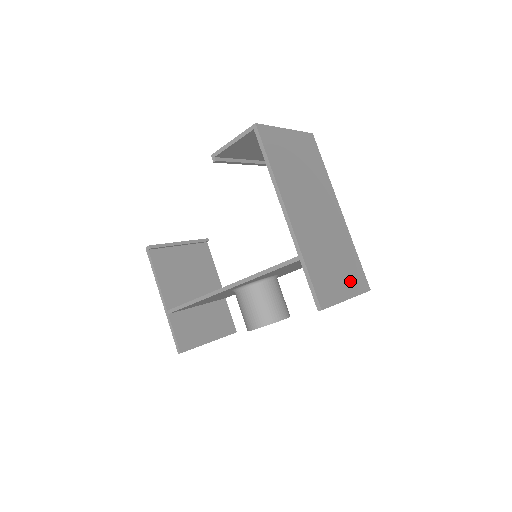
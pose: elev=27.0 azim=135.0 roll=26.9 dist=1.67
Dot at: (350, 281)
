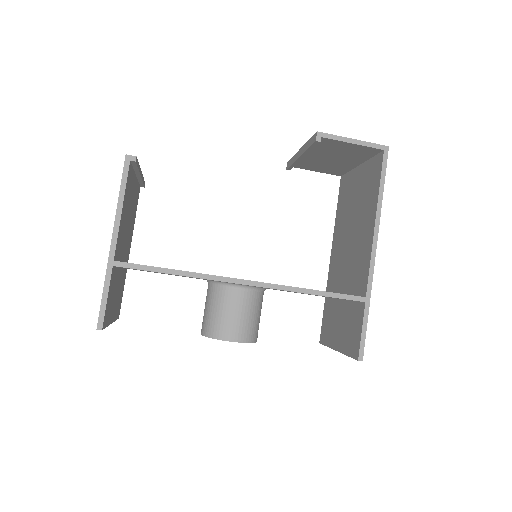
Dot at: occluded
